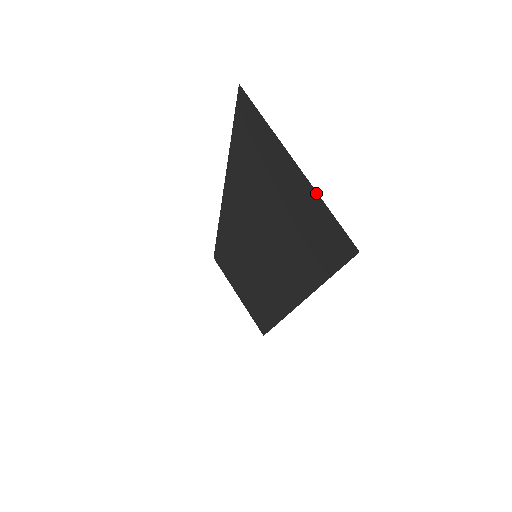
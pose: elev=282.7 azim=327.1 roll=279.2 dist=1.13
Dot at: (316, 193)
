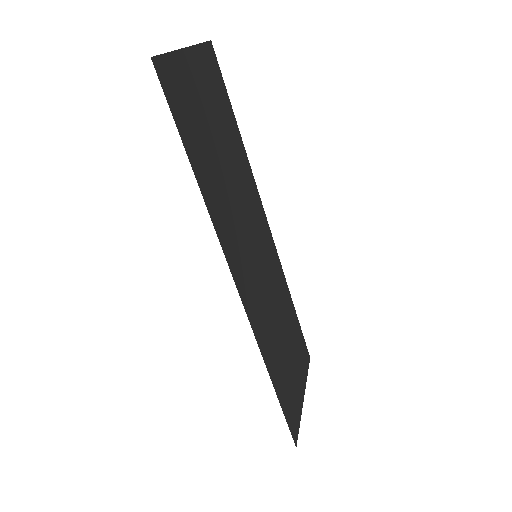
Dot at: (176, 52)
